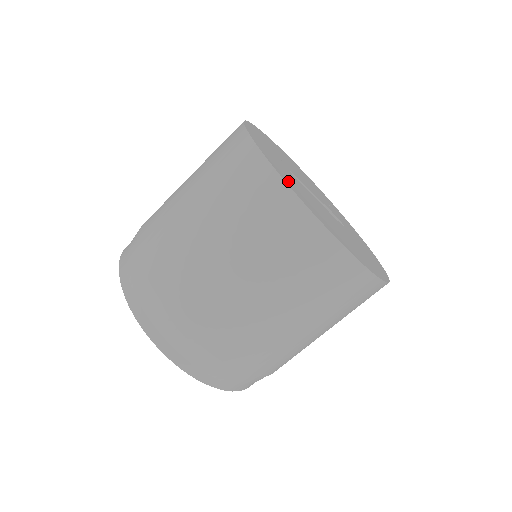
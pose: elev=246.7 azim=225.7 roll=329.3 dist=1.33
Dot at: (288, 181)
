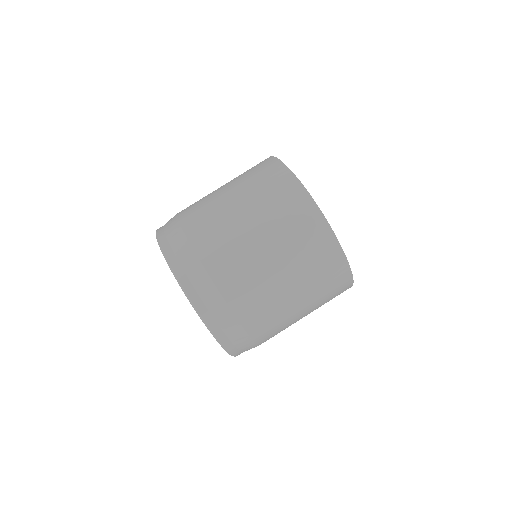
Dot at: occluded
